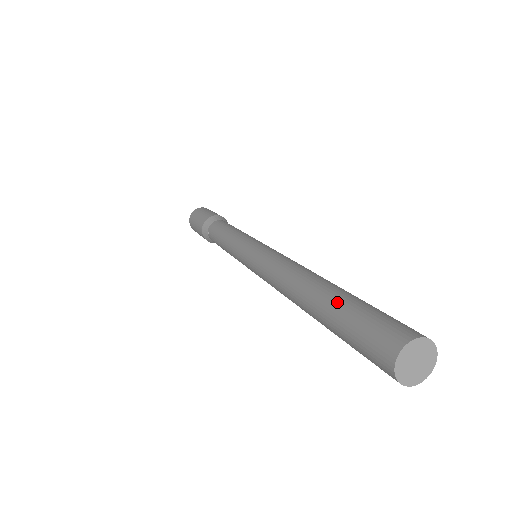
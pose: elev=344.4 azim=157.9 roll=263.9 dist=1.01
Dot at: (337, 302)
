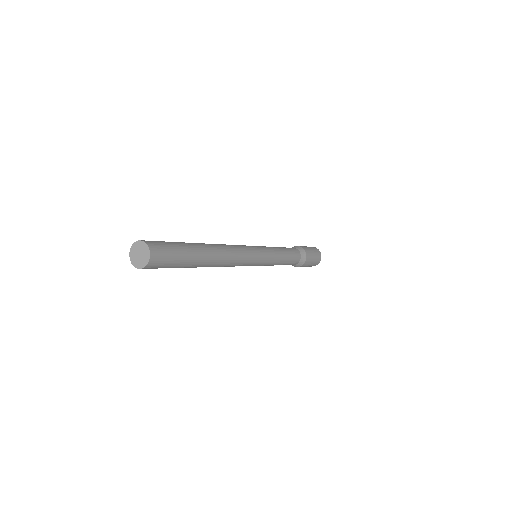
Dot at: occluded
